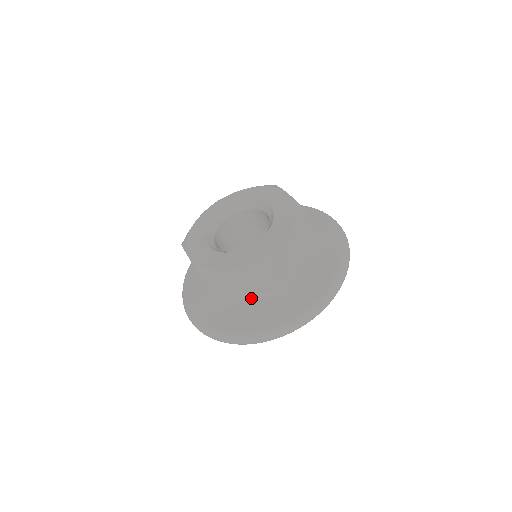
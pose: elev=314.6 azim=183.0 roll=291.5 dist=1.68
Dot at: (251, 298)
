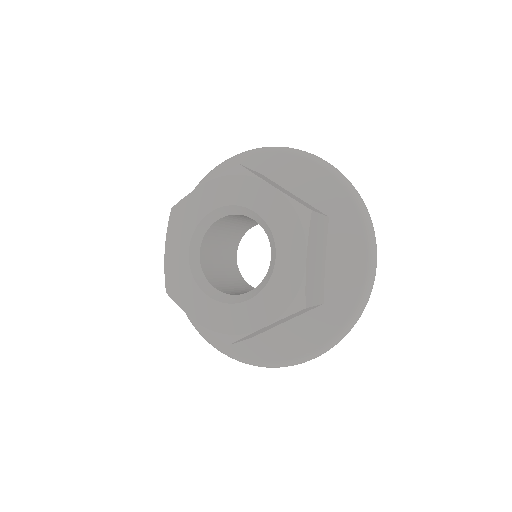
Dot at: occluded
